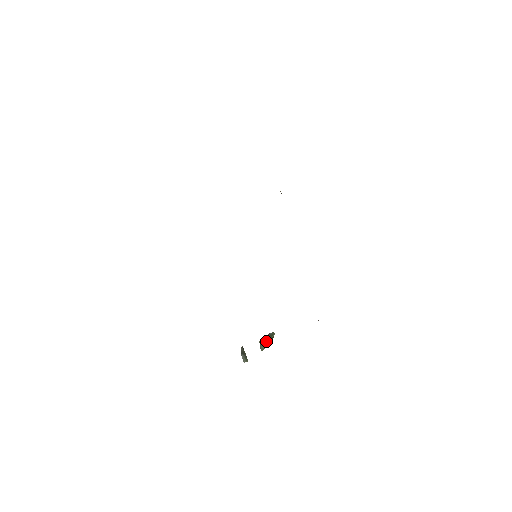
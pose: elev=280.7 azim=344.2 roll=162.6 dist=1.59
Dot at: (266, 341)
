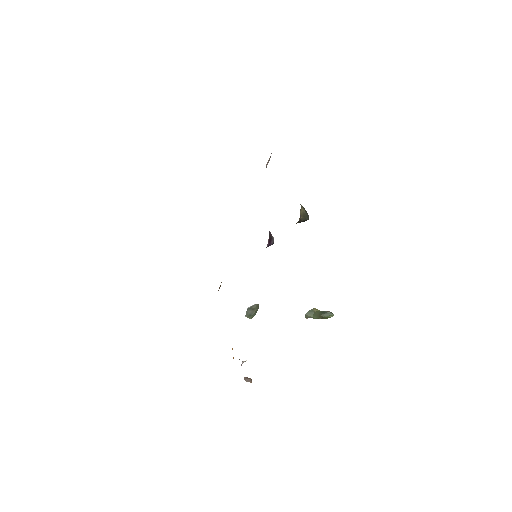
Dot at: (316, 314)
